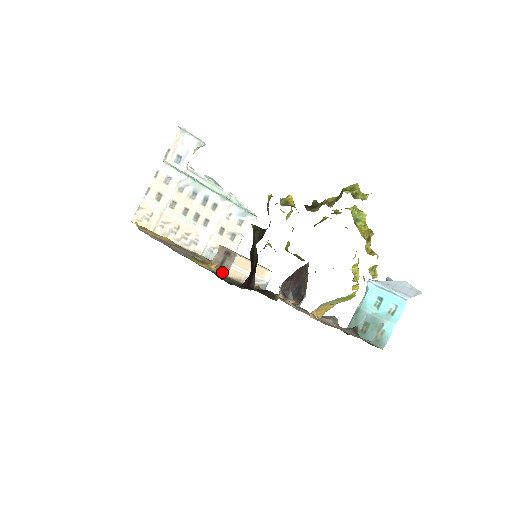
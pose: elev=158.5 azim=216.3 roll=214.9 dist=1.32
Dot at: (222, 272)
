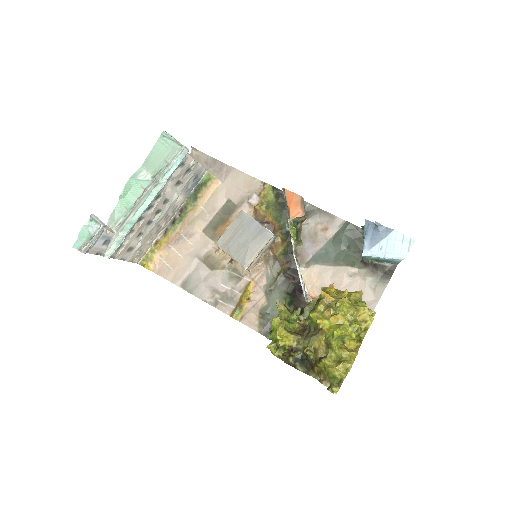
Dot at: (262, 315)
